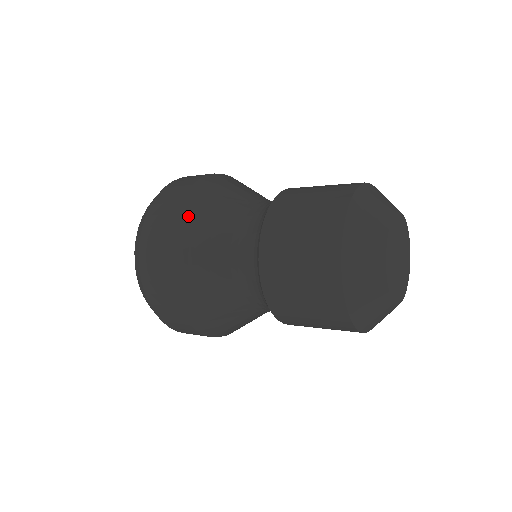
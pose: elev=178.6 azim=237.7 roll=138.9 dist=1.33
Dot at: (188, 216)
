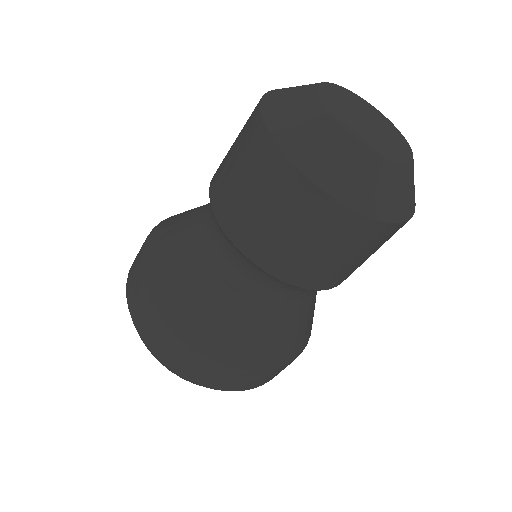
Dot at: (153, 262)
